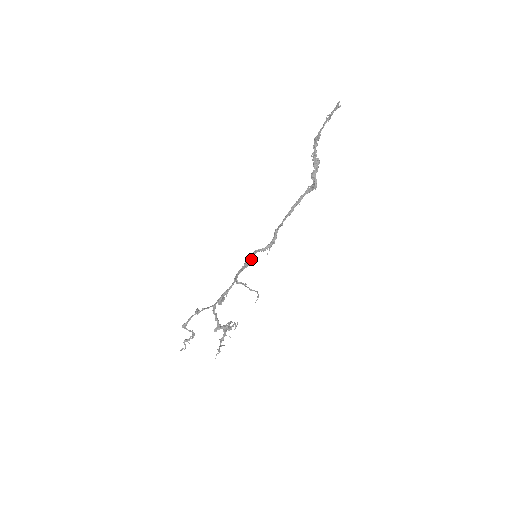
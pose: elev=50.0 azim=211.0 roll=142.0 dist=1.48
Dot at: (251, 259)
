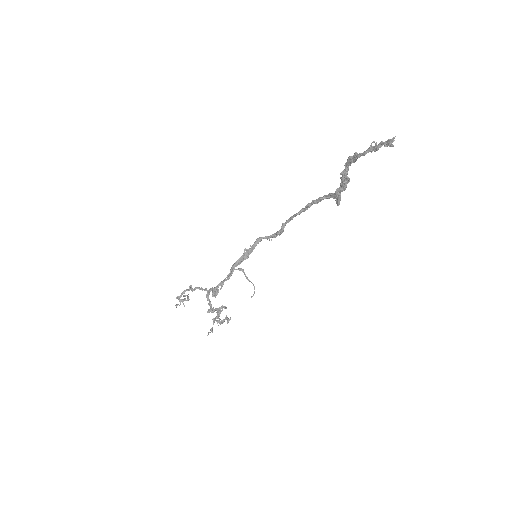
Dot at: (251, 251)
